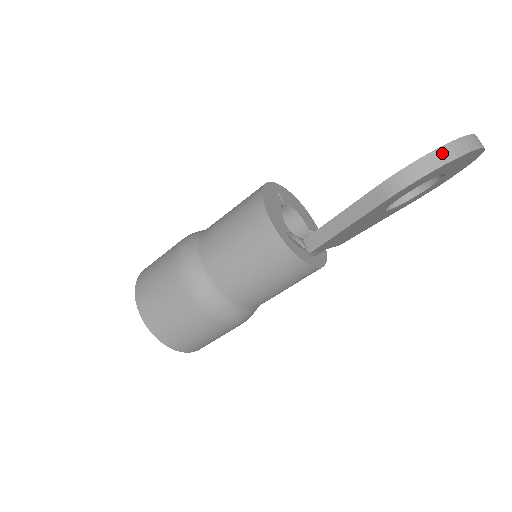
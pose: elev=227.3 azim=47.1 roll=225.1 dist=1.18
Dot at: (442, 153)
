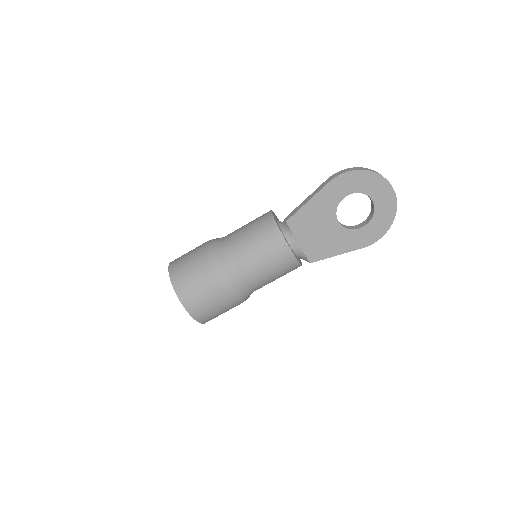
Dot at: (362, 168)
